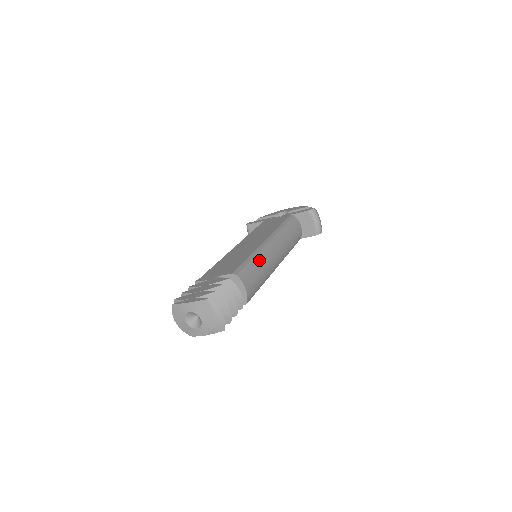
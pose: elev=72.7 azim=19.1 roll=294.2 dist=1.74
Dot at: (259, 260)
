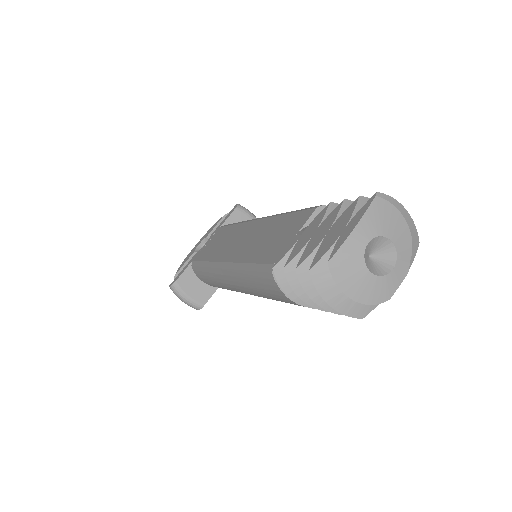
Dot at: occluded
